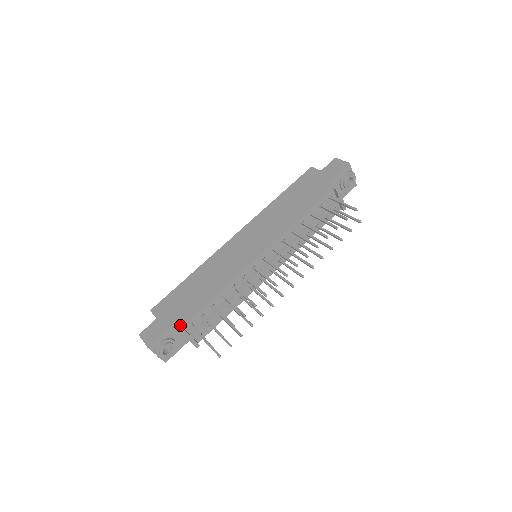
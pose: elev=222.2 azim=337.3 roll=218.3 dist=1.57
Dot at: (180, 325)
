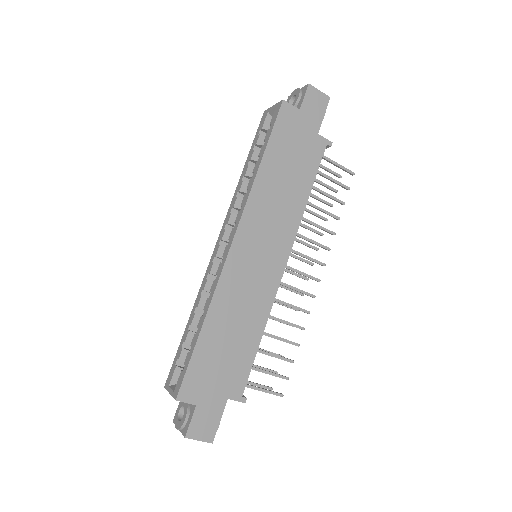
Dot at: (239, 397)
